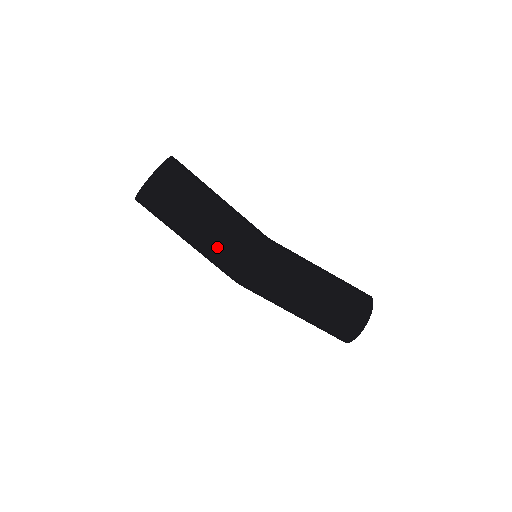
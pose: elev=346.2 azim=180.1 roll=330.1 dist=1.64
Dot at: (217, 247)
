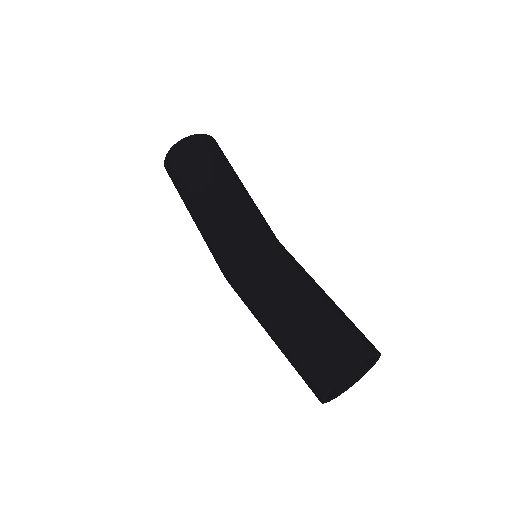
Dot at: (205, 232)
